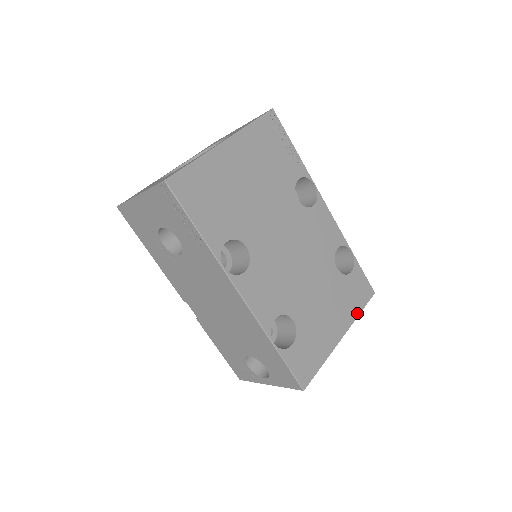
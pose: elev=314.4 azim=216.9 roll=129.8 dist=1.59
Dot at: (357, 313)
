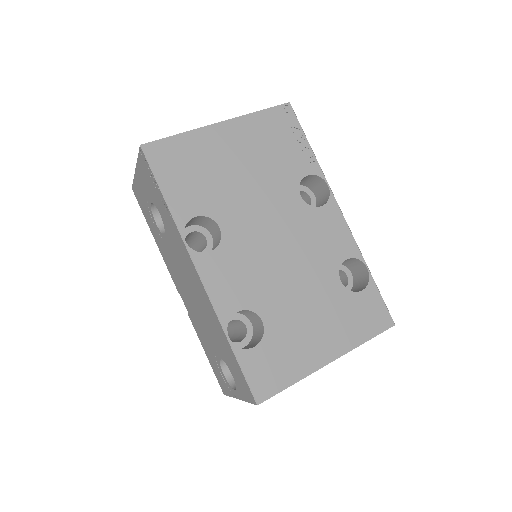
Dot at: (361, 340)
